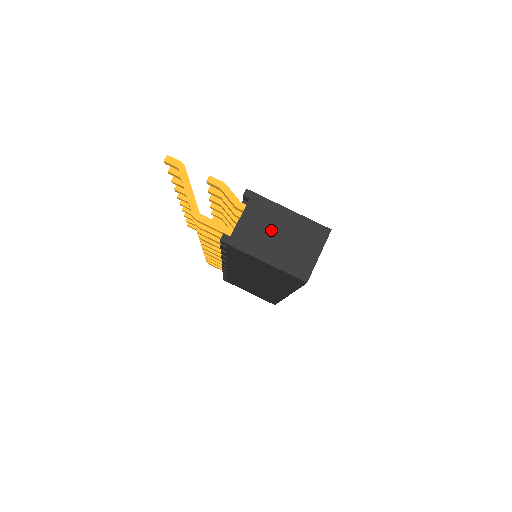
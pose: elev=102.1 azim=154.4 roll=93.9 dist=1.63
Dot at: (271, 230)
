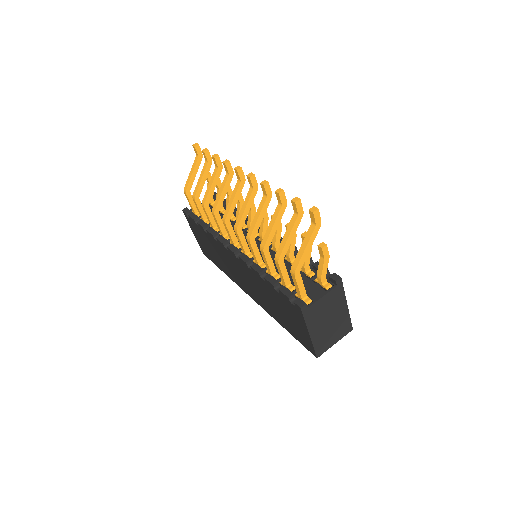
Dot at: (329, 315)
